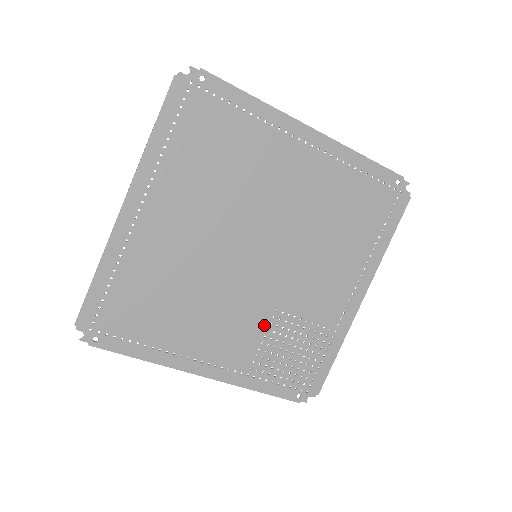
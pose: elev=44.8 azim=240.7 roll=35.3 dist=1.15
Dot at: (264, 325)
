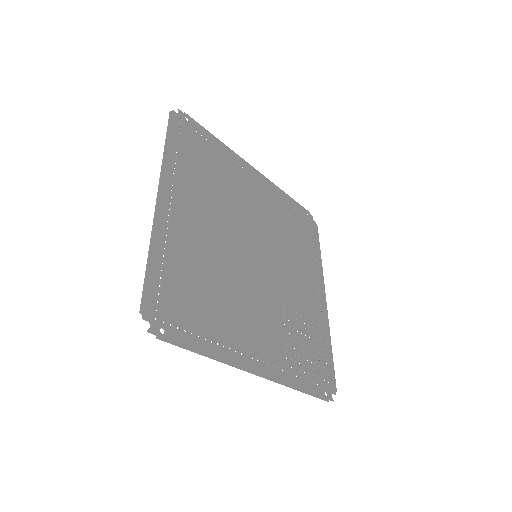
Dot at: (281, 320)
